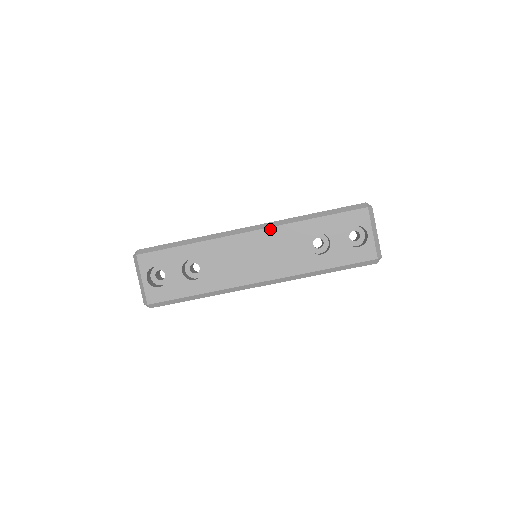
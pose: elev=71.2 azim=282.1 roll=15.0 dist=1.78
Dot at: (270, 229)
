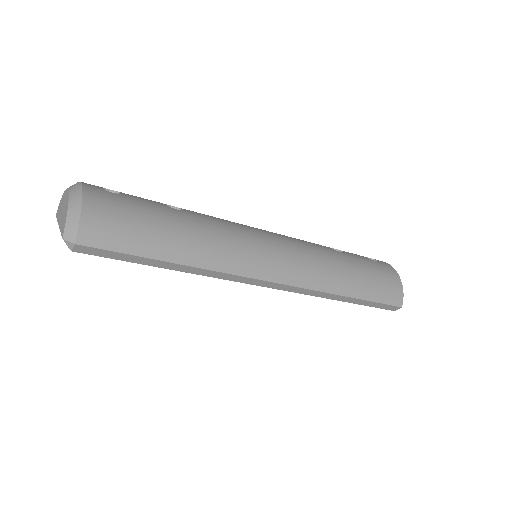
Dot at: (292, 291)
